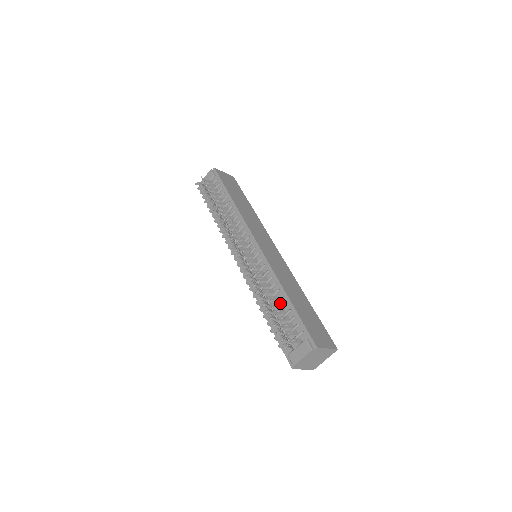
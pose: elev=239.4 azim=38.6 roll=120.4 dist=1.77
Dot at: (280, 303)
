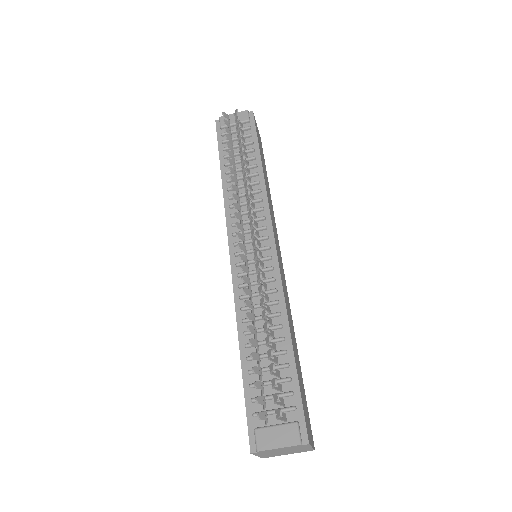
Dot at: (275, 345)
